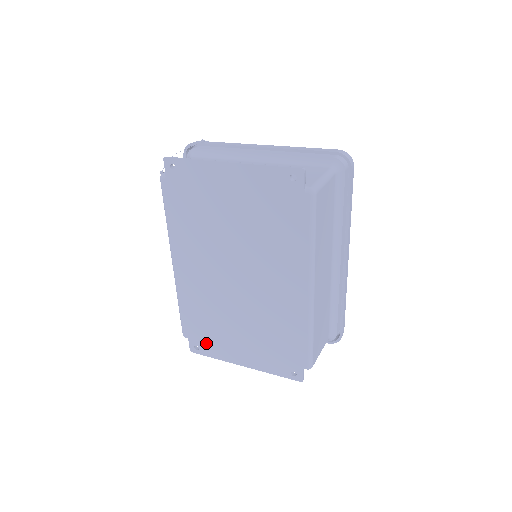
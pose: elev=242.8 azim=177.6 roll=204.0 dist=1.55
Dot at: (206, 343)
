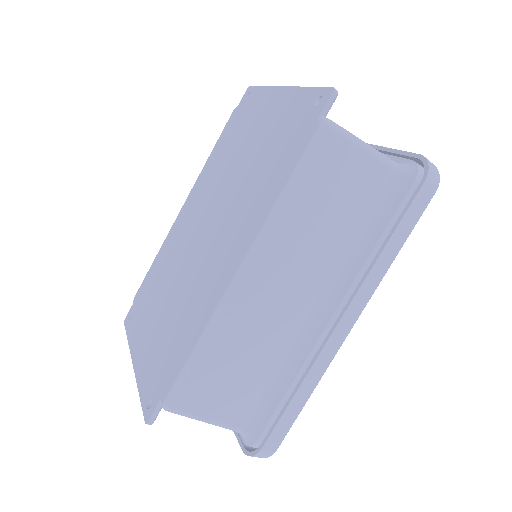
Dot at: (137, 315)
